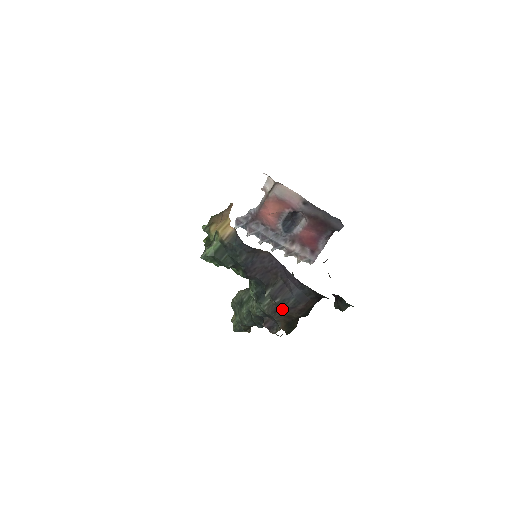
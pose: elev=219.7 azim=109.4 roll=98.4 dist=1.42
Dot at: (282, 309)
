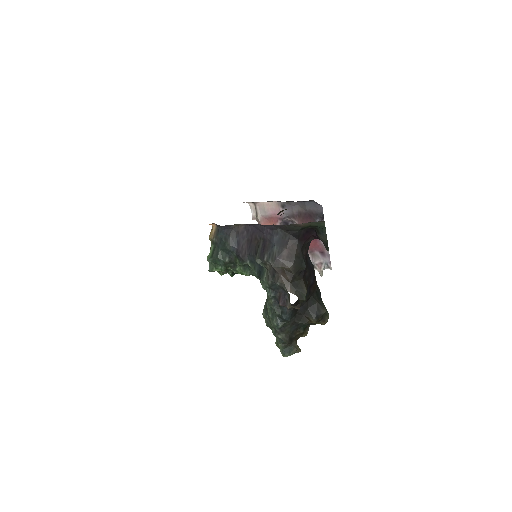
Dot at: (273, 264)
